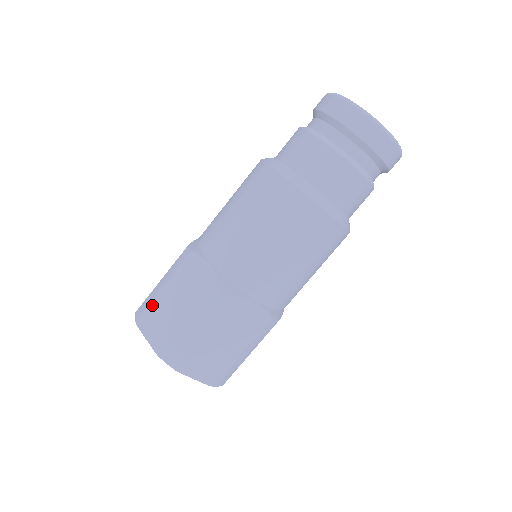
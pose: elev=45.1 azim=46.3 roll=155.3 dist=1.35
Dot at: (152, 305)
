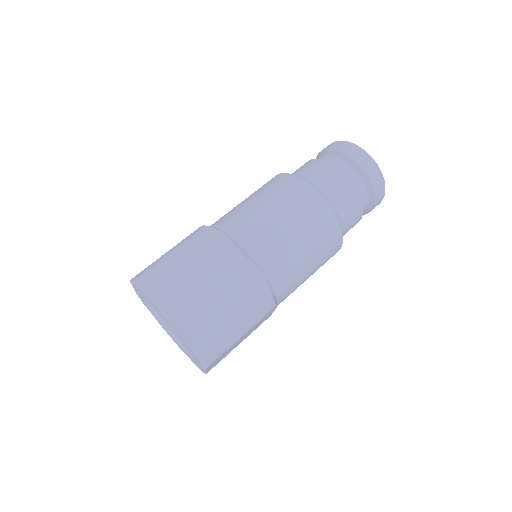
Dot at: (194, 305)
